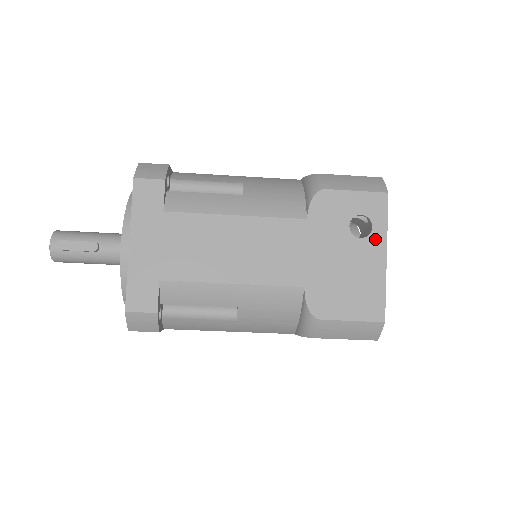
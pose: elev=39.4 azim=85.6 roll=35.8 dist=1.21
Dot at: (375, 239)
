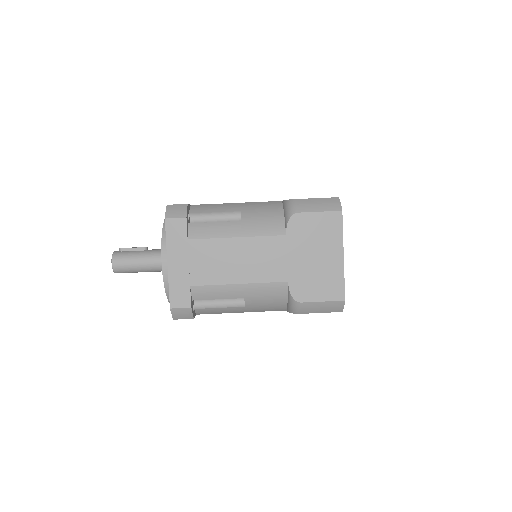
Dot at: occluded
